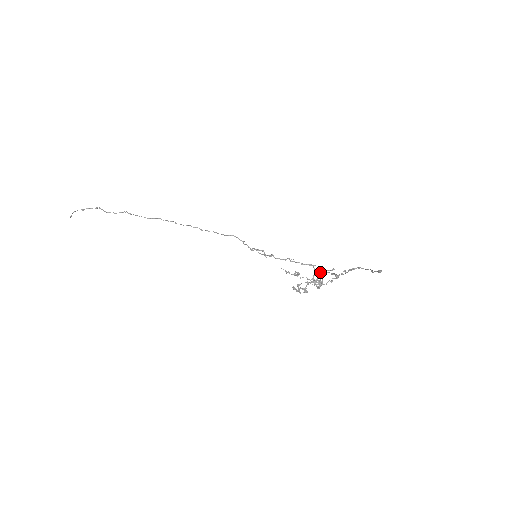
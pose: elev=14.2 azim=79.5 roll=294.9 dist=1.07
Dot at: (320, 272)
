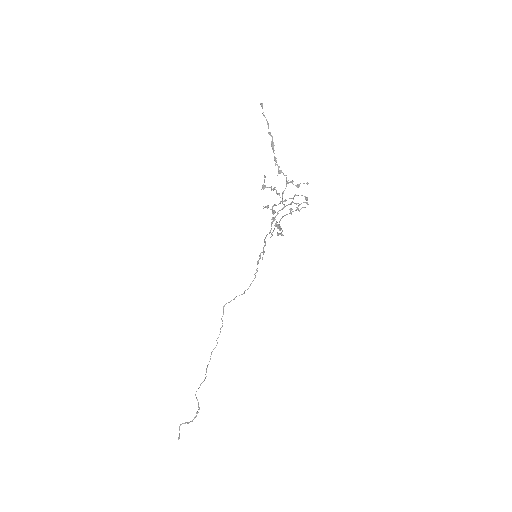
Dot at: (282, 195)
